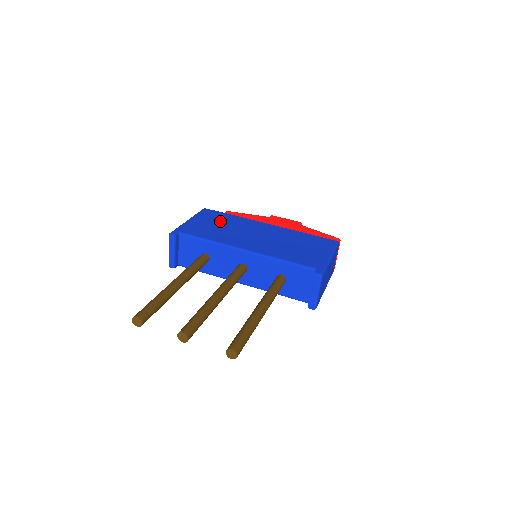
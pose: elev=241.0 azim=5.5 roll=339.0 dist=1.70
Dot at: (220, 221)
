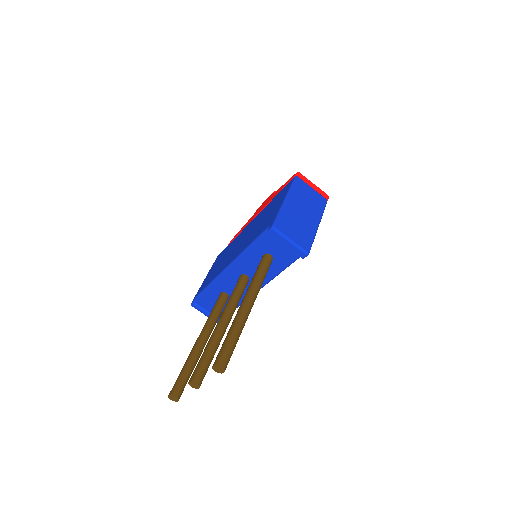
Dot at: (222, 257)
